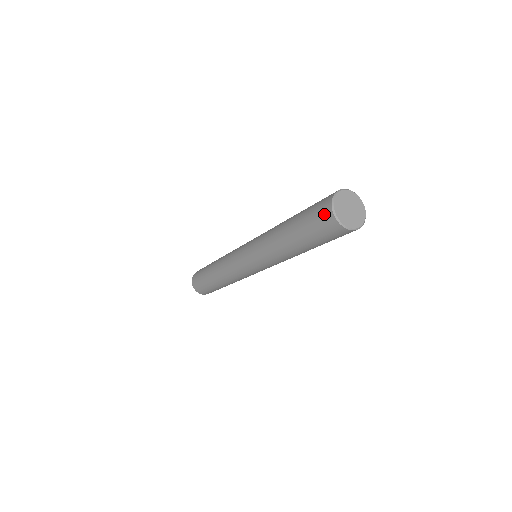
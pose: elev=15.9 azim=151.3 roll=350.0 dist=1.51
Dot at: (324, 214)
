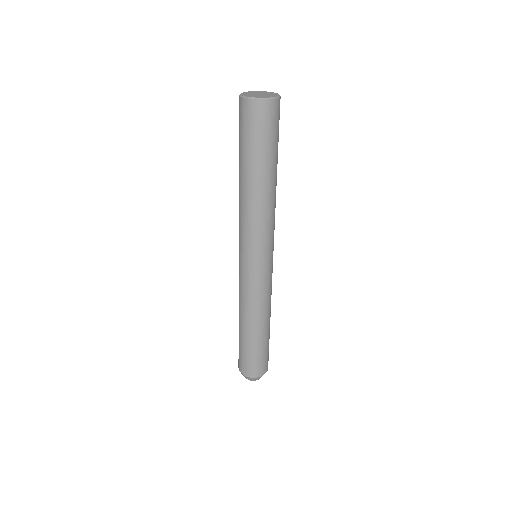
Dot at: (246, 111)
